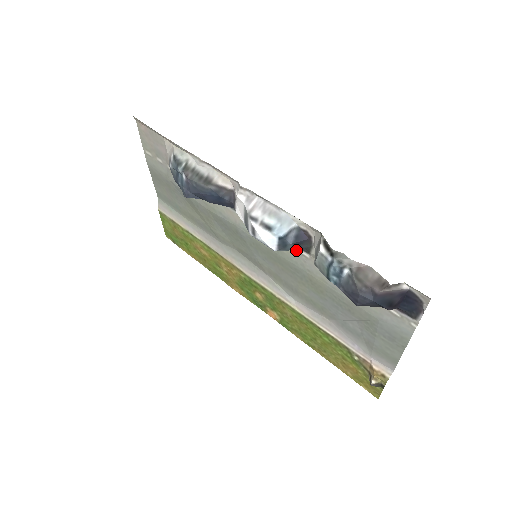
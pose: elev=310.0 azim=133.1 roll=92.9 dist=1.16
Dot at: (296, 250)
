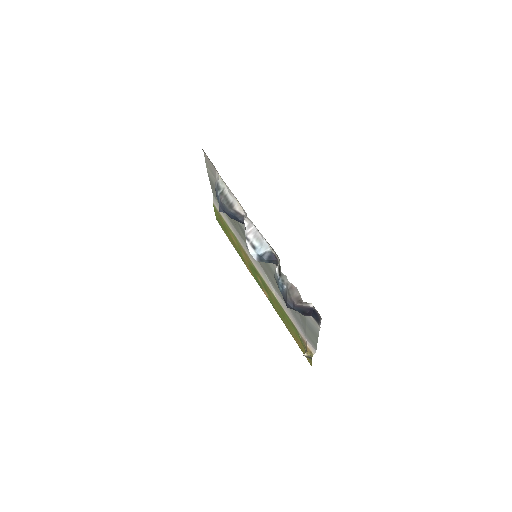
Dot at: occluded
